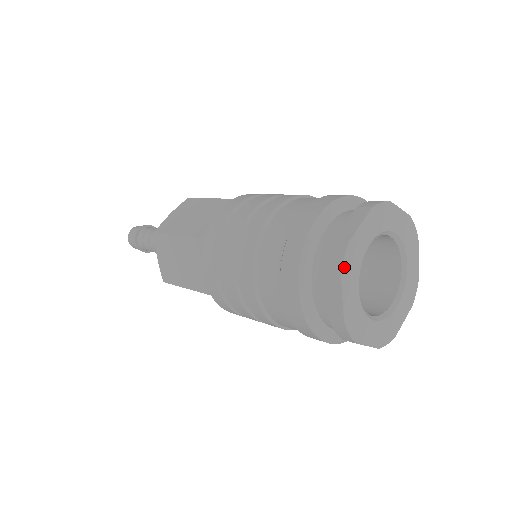
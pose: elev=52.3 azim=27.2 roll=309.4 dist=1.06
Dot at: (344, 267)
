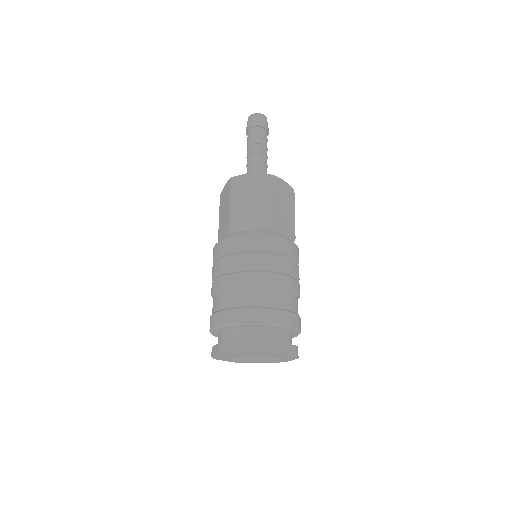
Dot at: (223, 353)
